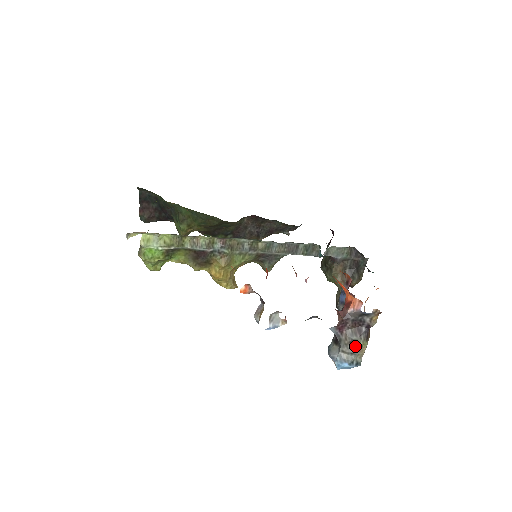
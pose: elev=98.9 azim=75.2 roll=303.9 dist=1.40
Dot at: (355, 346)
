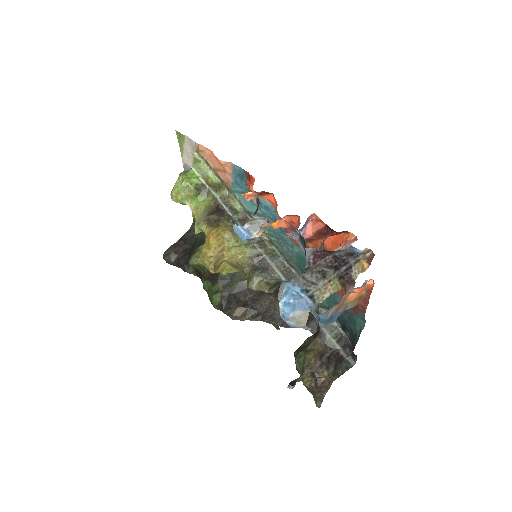
Dot at: (322, 277)
